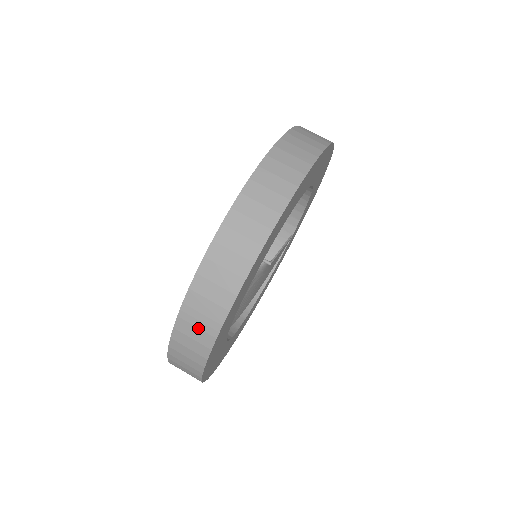
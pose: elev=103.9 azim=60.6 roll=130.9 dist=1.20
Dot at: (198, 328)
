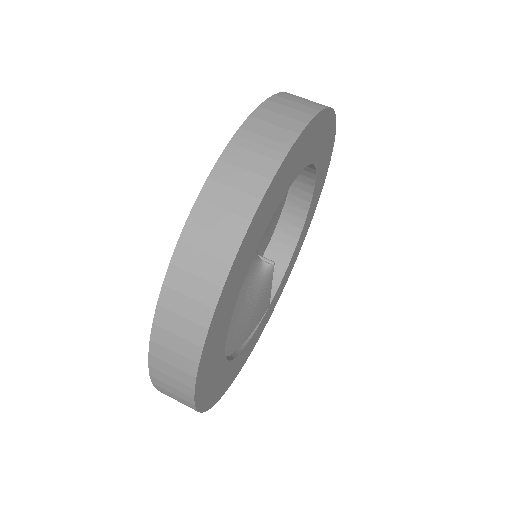
Dot at: (257, 153)
